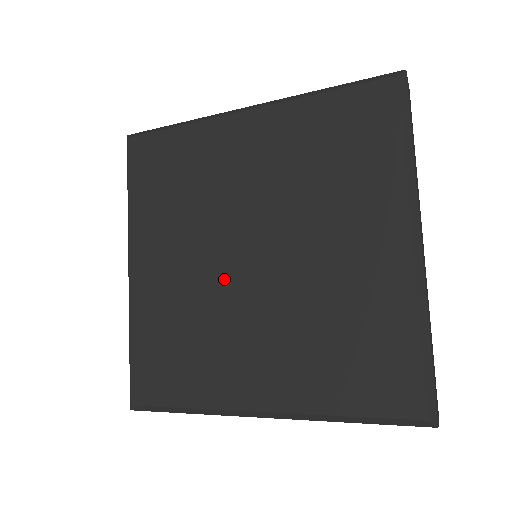
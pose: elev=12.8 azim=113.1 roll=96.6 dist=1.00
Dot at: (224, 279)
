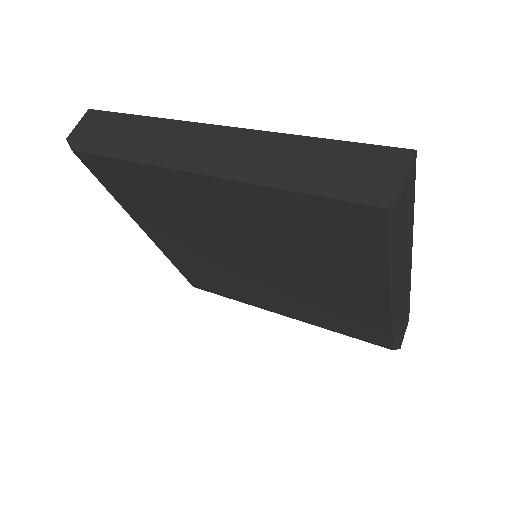
Dot at: (233, 266)
